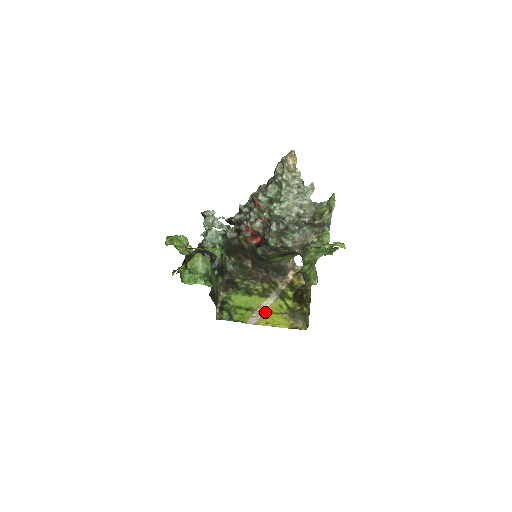
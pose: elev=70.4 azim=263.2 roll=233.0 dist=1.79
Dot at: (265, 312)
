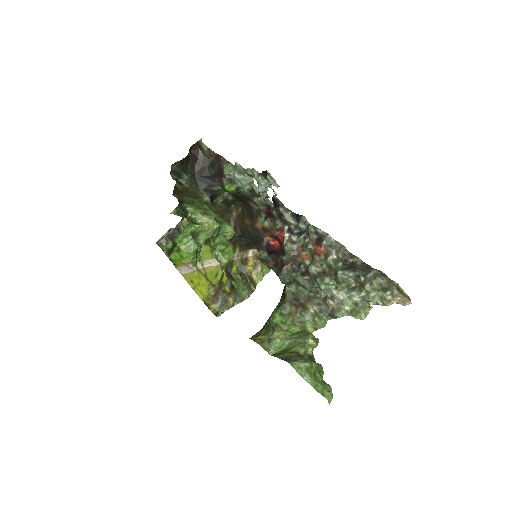
Dot at: (201, 270)
